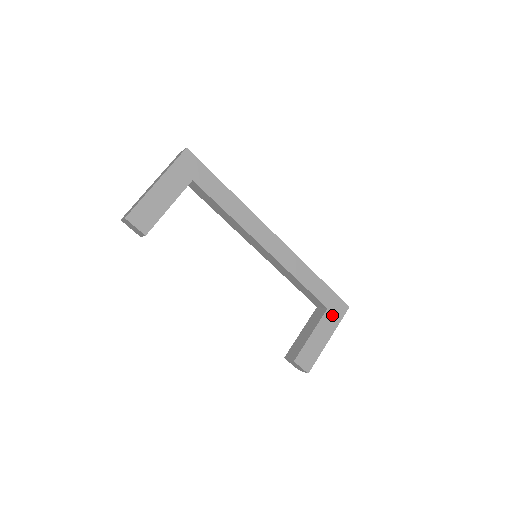
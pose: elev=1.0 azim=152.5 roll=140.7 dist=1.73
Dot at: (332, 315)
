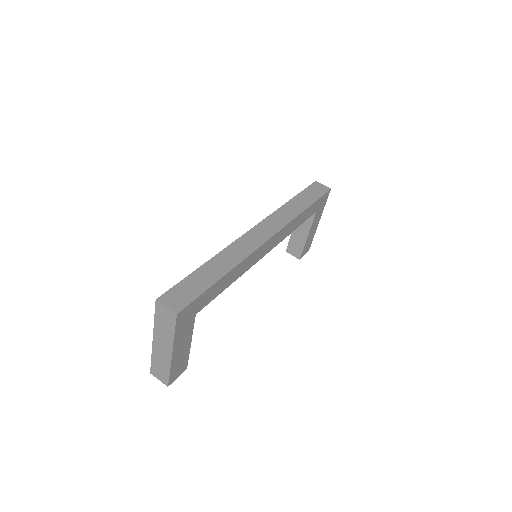
Dot at: (320, 210)
